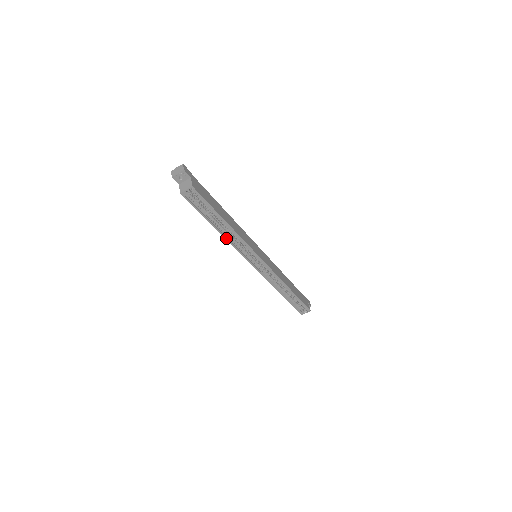
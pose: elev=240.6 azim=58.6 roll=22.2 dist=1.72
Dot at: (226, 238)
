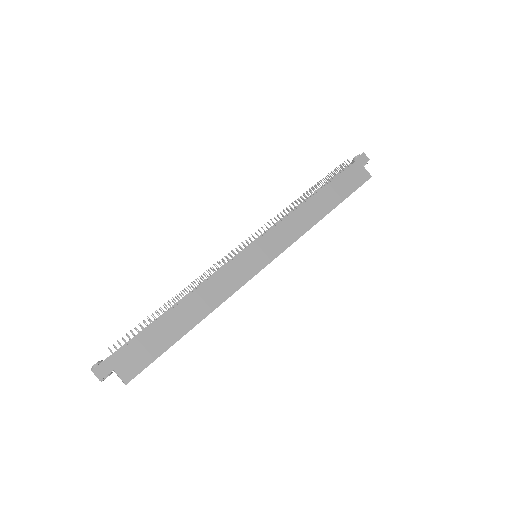
Dot at: occluded
